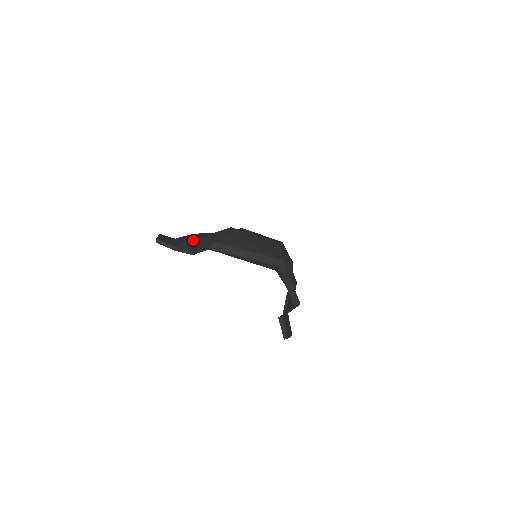
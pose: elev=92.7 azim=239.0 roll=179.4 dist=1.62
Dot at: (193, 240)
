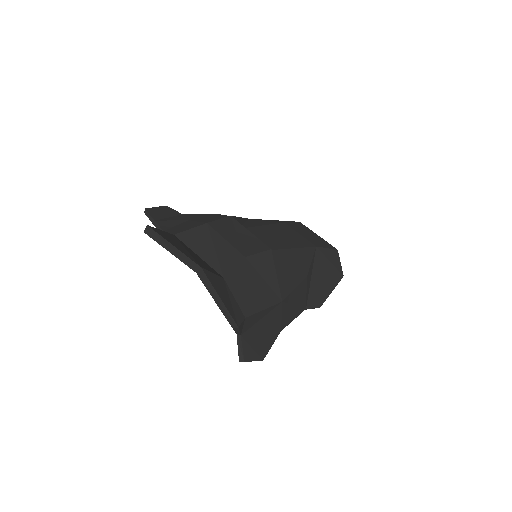
Dot at: (187, 220)
